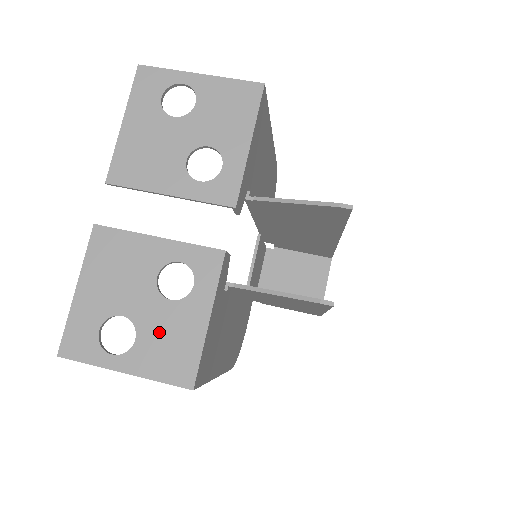
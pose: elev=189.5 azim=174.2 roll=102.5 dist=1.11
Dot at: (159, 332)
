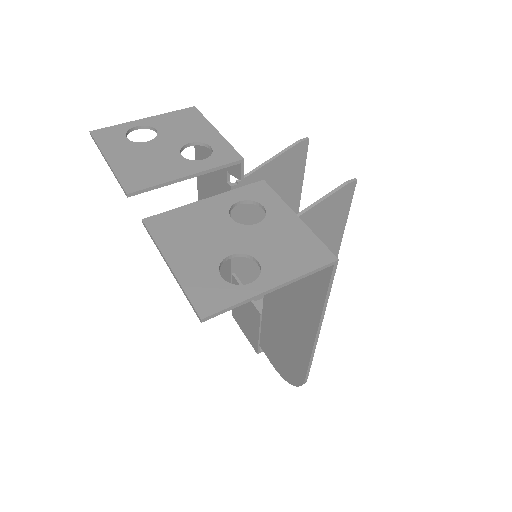
Dot at: (271, 245)
